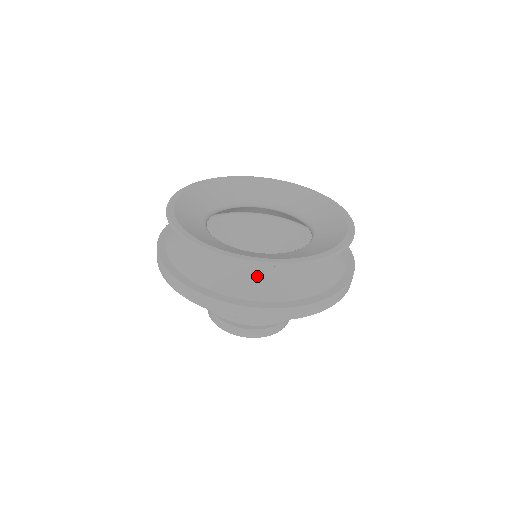
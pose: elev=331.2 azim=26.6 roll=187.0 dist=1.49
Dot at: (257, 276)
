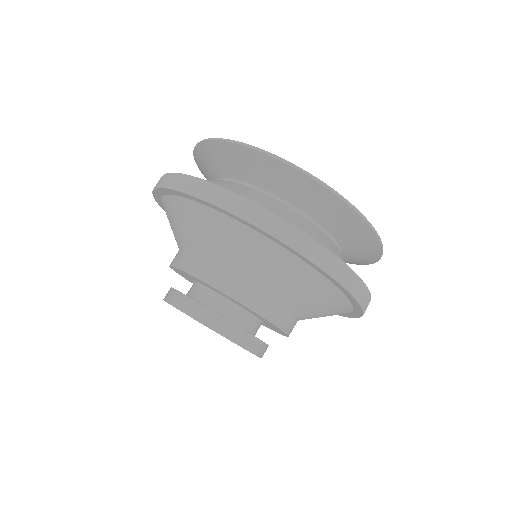
Dot at: (305, 223)
